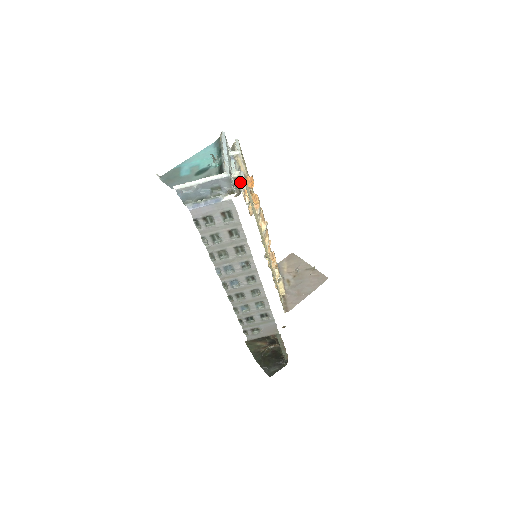
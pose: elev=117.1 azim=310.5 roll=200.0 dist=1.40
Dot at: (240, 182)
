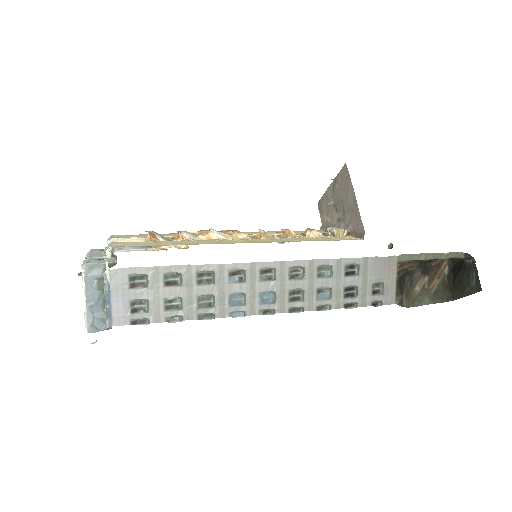
Dot at: occluded
